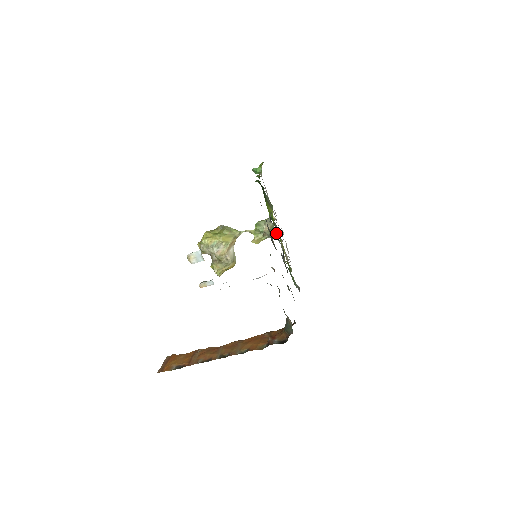
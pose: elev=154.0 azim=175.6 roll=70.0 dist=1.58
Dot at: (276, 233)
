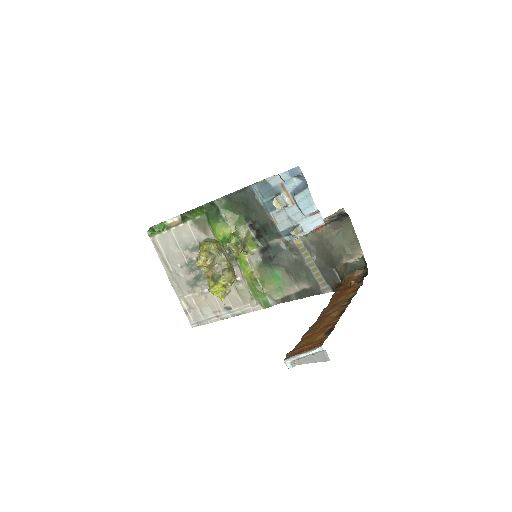
Dot at: (254, 237)
